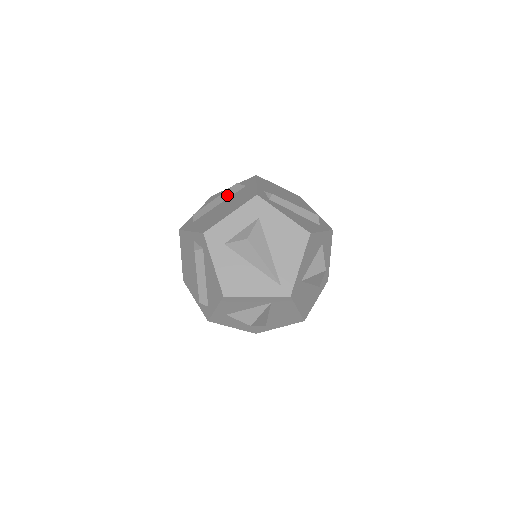
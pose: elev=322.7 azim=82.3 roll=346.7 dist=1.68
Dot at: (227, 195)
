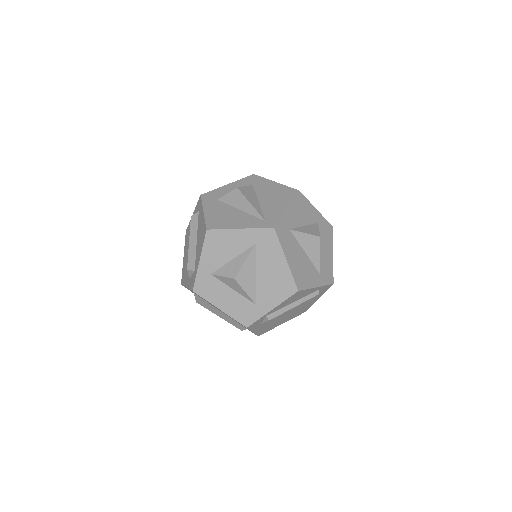
Dot at: occluded
